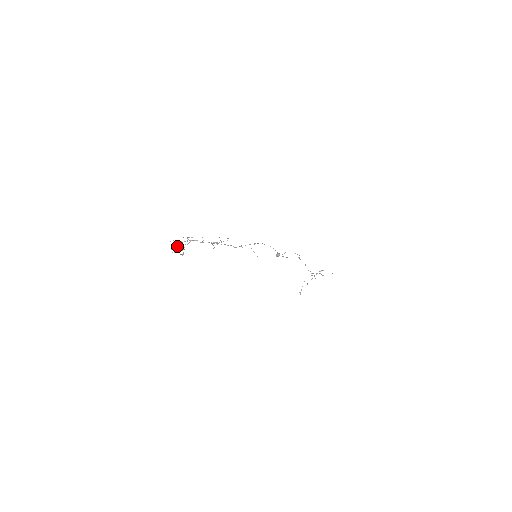
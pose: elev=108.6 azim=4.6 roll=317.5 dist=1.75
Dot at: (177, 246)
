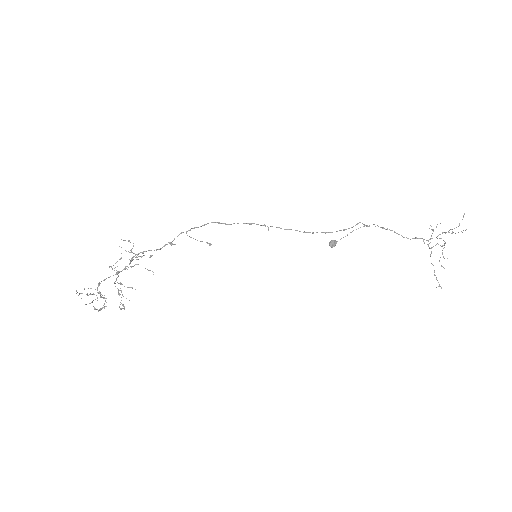
Dot at: occluded
